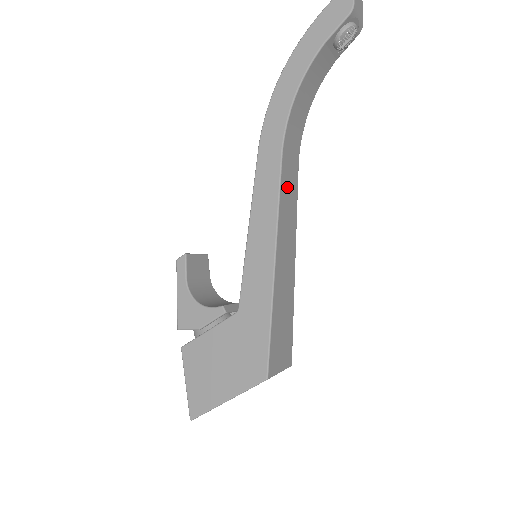
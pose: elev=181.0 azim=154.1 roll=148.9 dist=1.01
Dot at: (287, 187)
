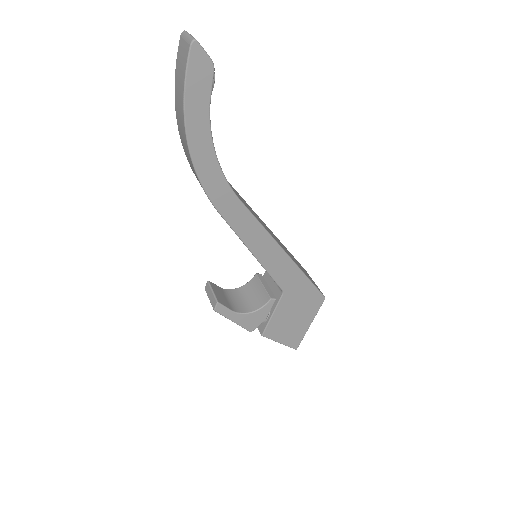
Dot at: occluded
